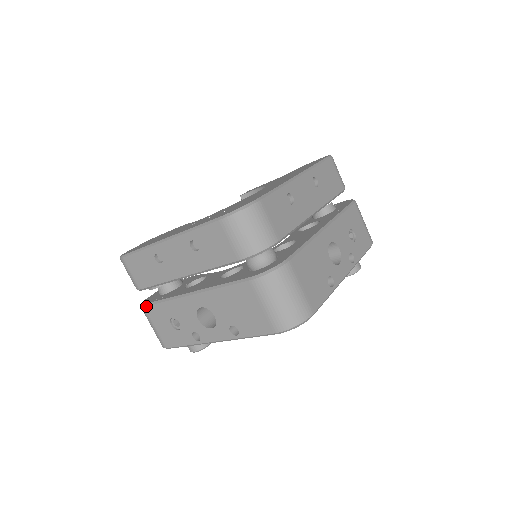
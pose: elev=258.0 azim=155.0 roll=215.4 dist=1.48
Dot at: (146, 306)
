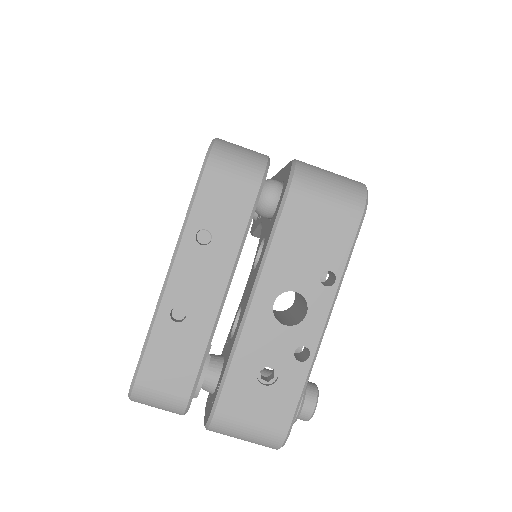
Dot at: (216, 407)
